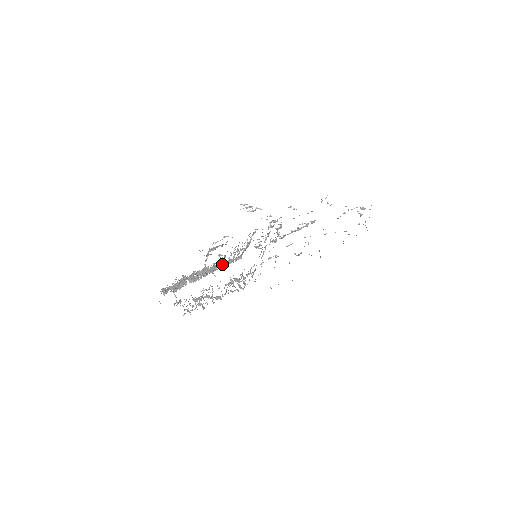
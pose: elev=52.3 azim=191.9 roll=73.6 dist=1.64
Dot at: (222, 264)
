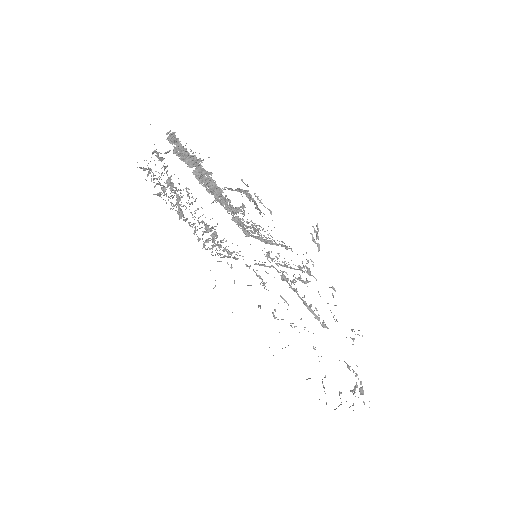
Dot at: occluded
